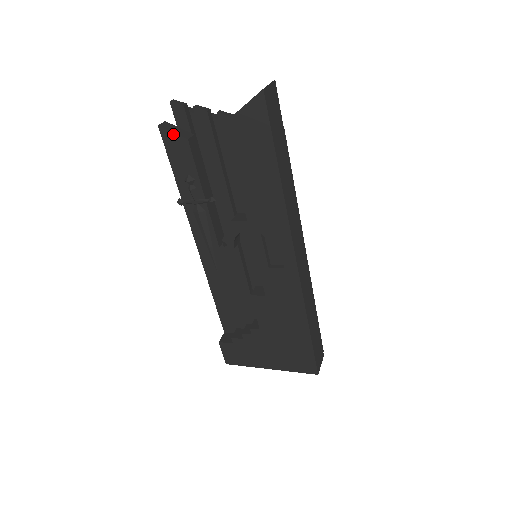
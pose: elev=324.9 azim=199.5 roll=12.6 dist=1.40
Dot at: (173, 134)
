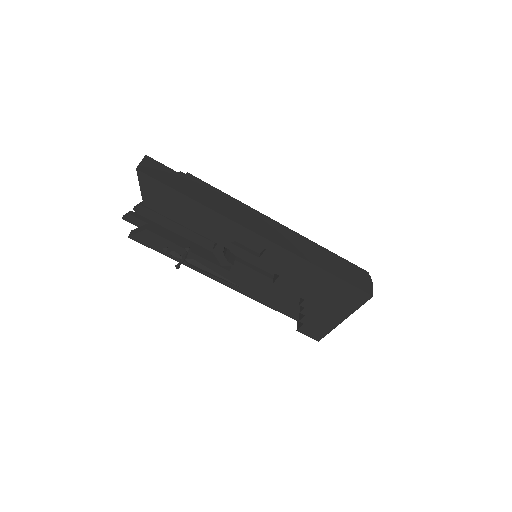
Dot at: (138, 234)
